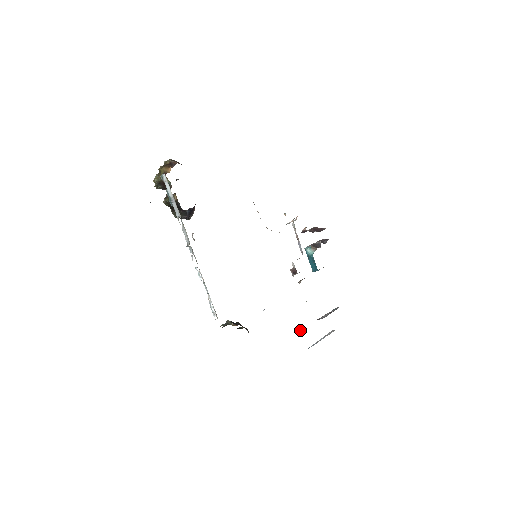
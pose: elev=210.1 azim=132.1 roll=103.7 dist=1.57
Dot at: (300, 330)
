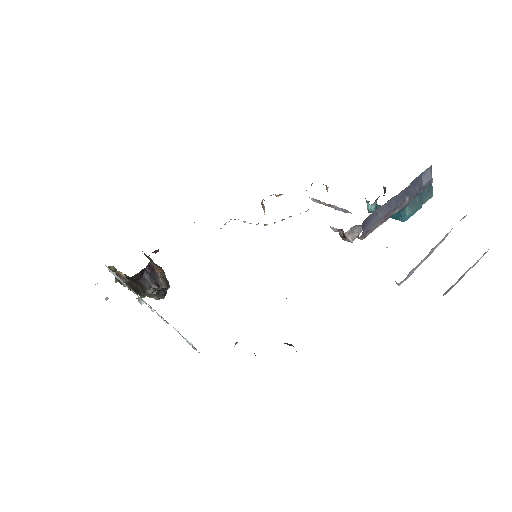
Dot at: occluded
